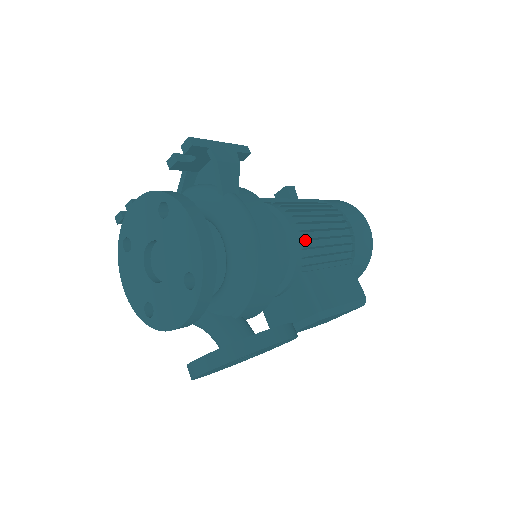
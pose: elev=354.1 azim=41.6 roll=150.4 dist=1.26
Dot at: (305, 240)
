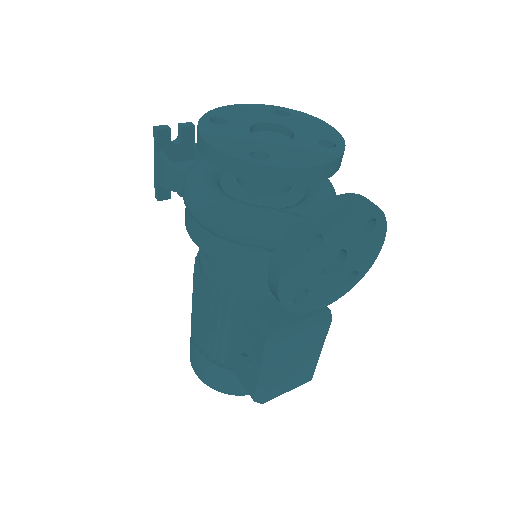
Dot at: occluded
